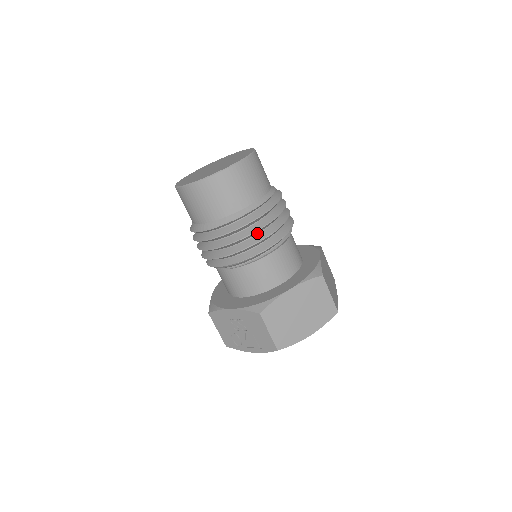
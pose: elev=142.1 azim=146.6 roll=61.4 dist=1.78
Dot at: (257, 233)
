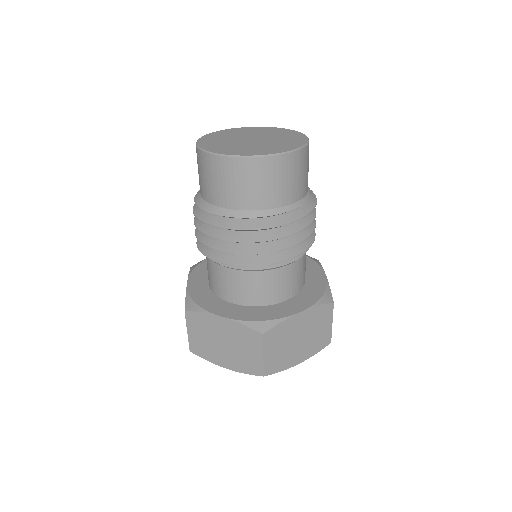
Dot at: occluded
